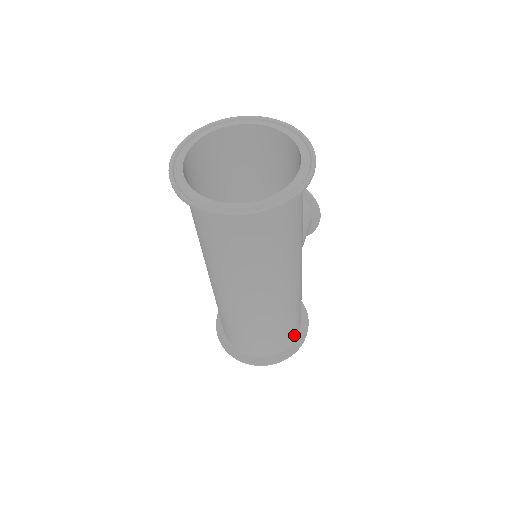
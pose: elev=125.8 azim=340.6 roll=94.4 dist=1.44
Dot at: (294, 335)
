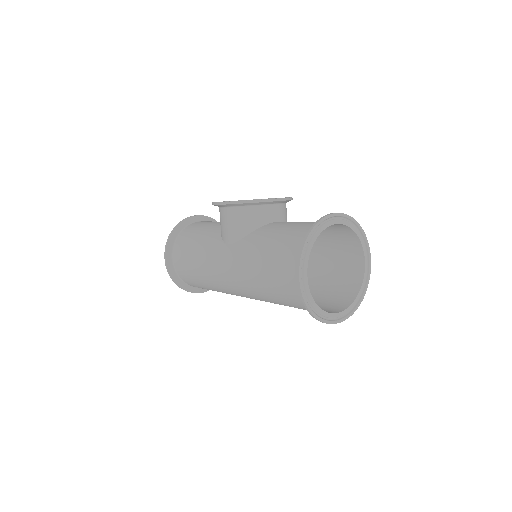
Dot at: occluded
